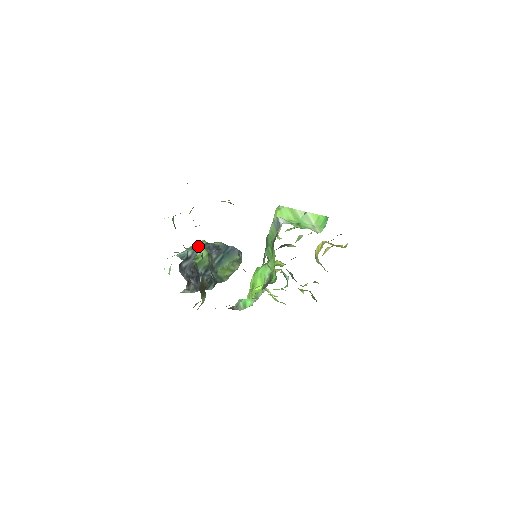
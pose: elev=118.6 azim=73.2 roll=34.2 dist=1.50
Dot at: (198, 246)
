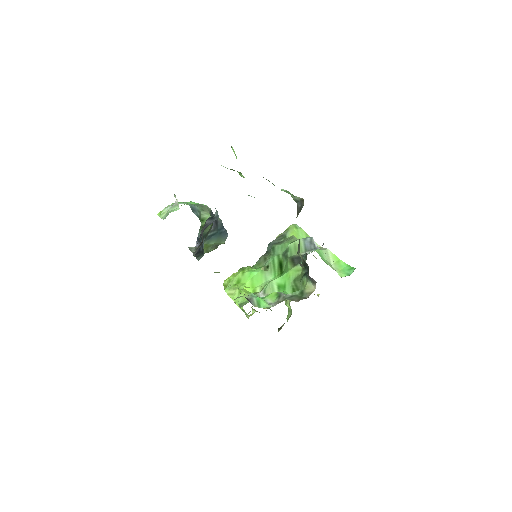
Dot at: (206, 209)
